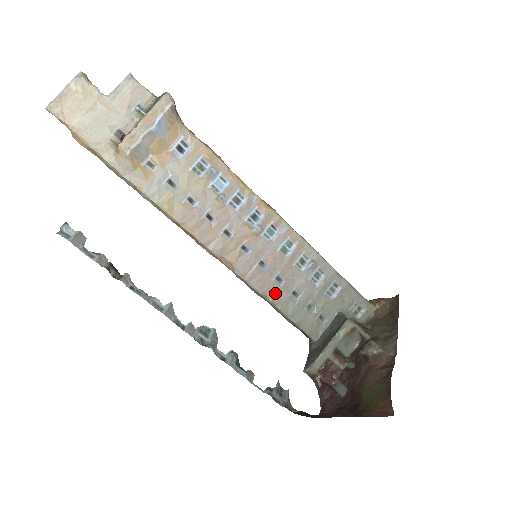
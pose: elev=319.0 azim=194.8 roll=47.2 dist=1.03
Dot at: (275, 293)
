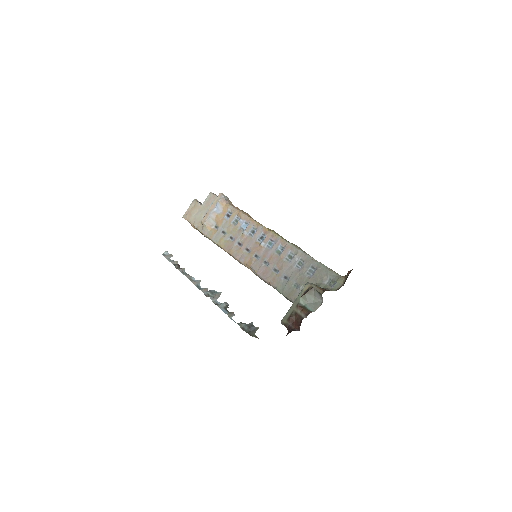
Dot at: (273, 279)
